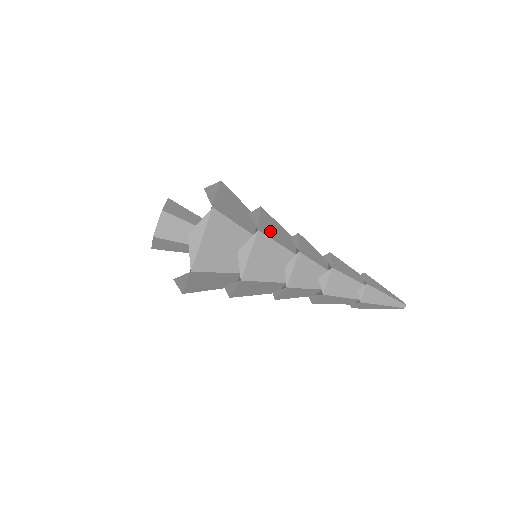
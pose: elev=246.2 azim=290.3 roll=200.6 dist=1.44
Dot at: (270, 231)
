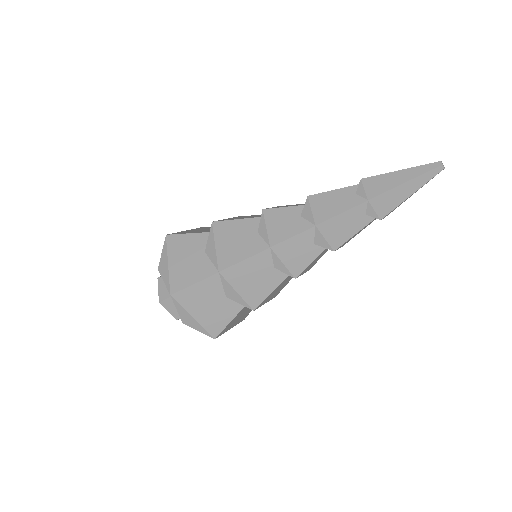
Dot at: (232, 251)
